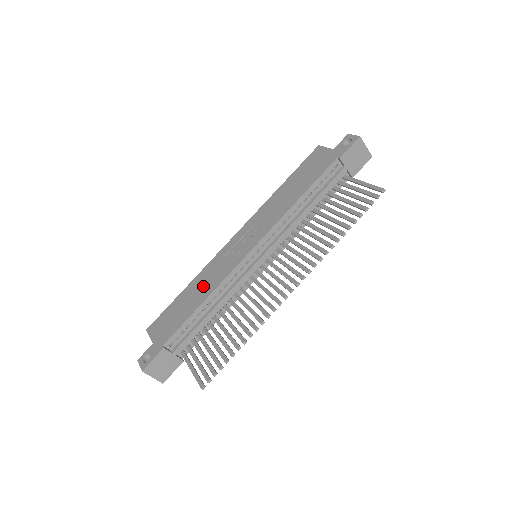
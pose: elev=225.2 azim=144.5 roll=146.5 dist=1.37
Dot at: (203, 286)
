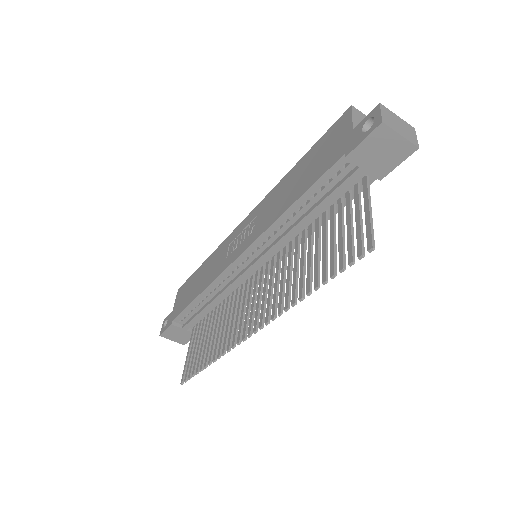
Dot at: (207, 273)
